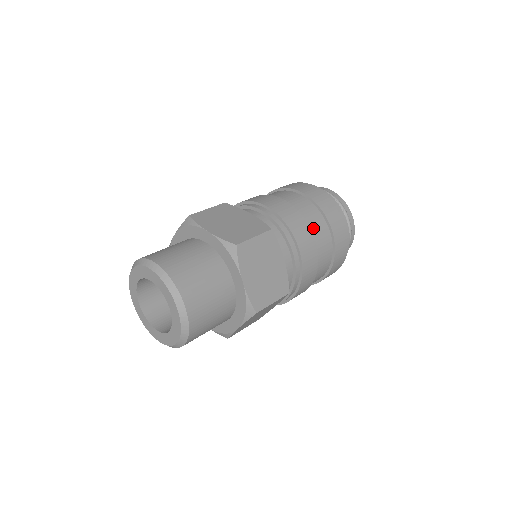
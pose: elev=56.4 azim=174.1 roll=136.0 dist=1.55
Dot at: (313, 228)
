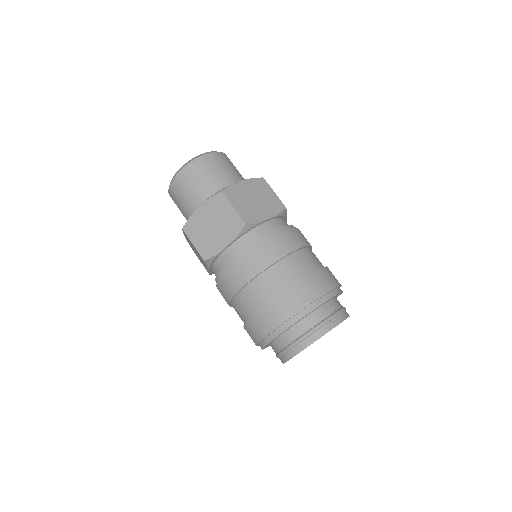
Dot at: (306, 254)
